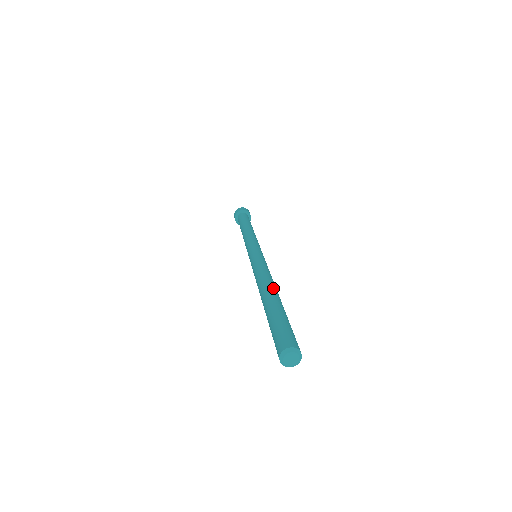
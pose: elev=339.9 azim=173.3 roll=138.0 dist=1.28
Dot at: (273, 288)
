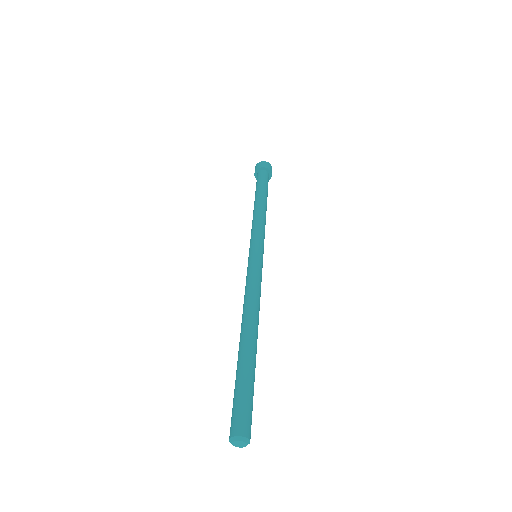
Dot at: (244, 329)
